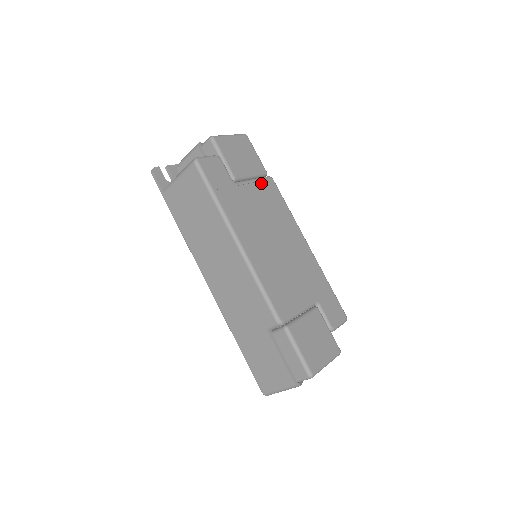
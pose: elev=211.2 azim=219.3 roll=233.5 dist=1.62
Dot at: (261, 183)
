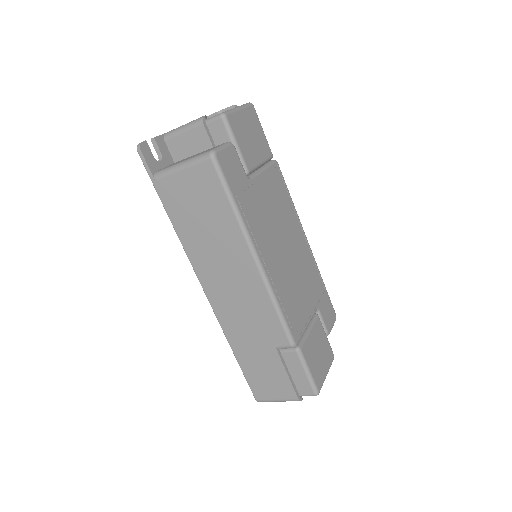
Dot at: (270, 172)
